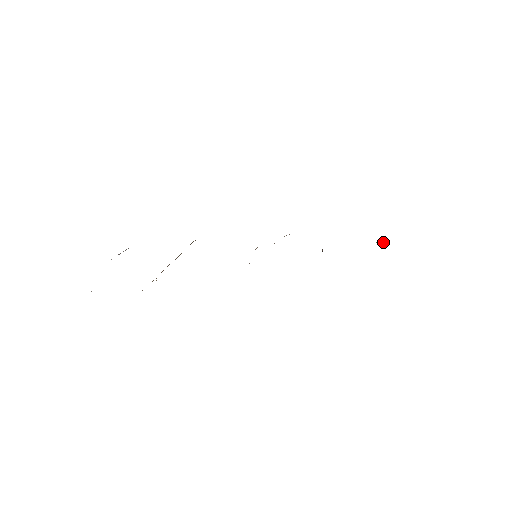
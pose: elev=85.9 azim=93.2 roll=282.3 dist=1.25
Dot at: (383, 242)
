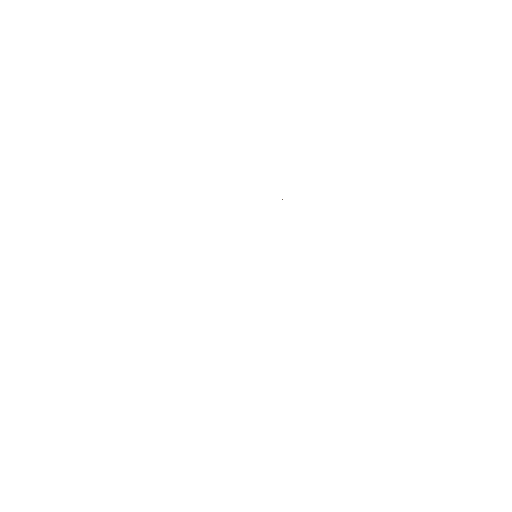
Dot at: occluded
